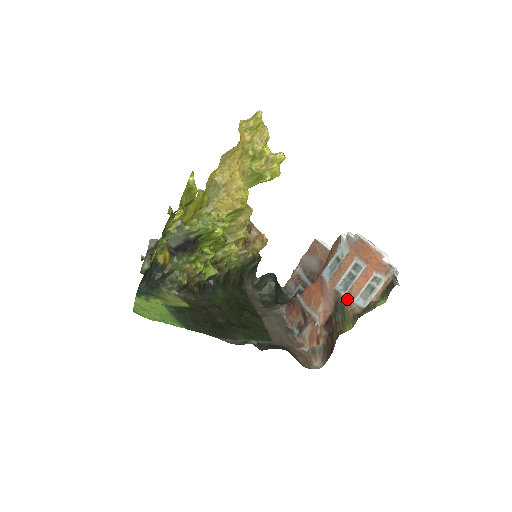
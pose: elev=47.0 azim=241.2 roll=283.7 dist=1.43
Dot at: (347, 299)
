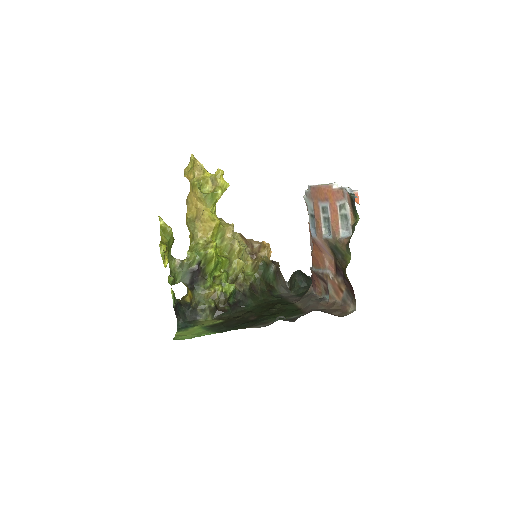
Dot at: (335, 239)
